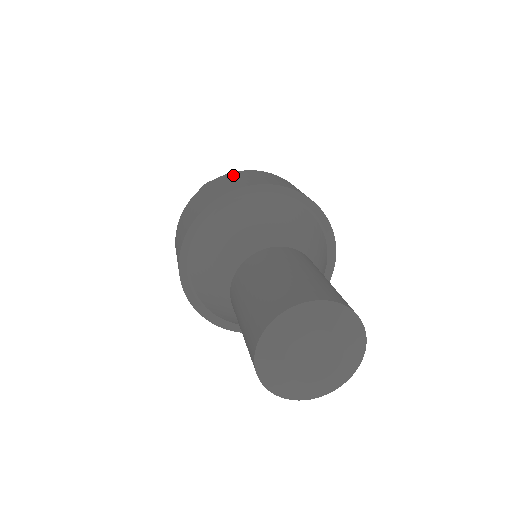
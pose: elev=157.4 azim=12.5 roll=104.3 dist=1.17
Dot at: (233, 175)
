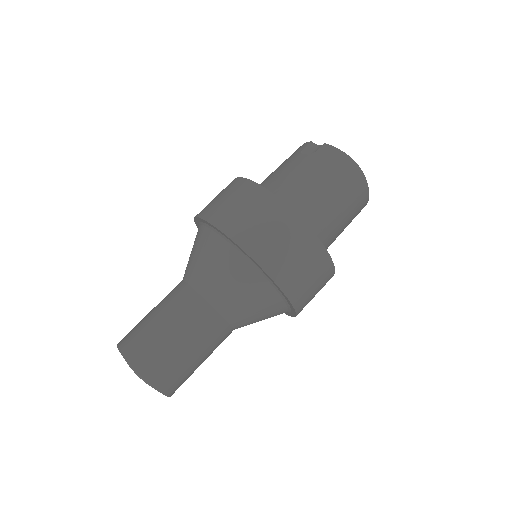
Dot at: (319, 260)
